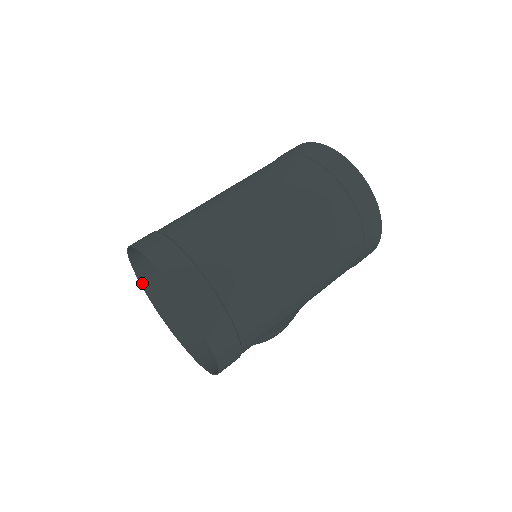
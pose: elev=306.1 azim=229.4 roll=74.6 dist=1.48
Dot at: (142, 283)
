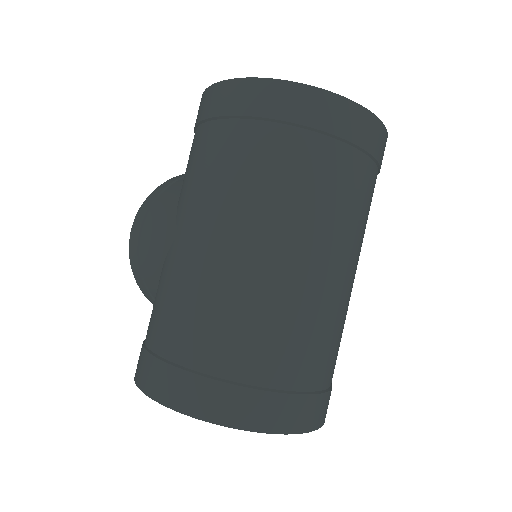
Dot at: occluded
